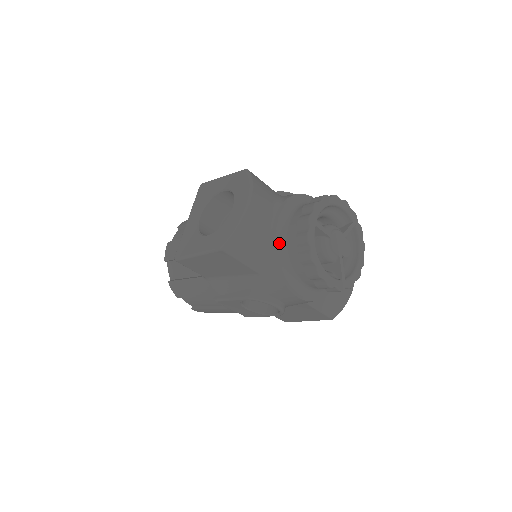
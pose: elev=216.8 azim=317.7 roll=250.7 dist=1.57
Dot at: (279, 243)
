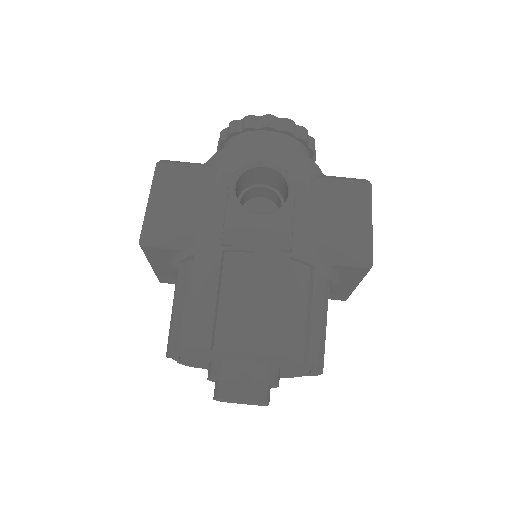
Dot at: occluded
